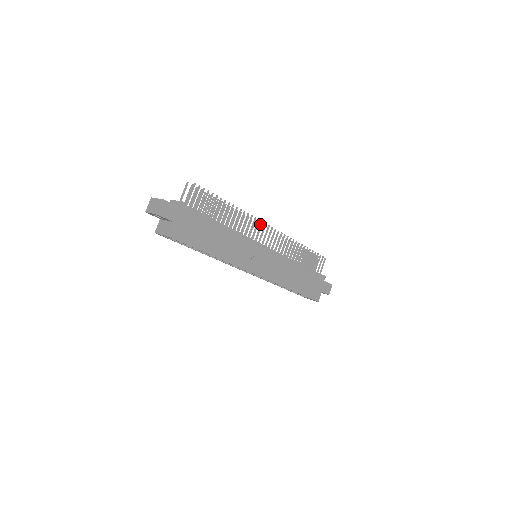
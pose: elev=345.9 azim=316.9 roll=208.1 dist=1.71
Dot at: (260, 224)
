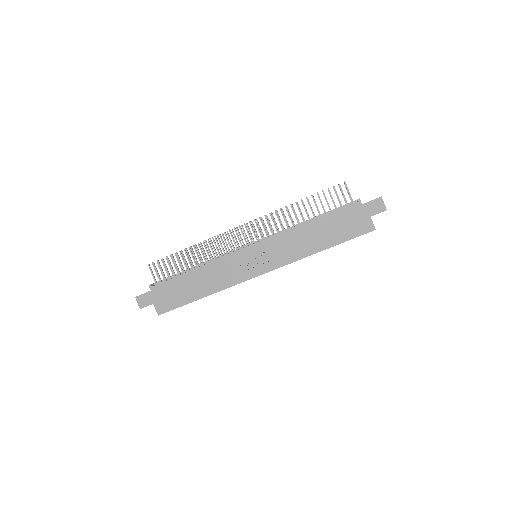
Dot at: (230, 233)
